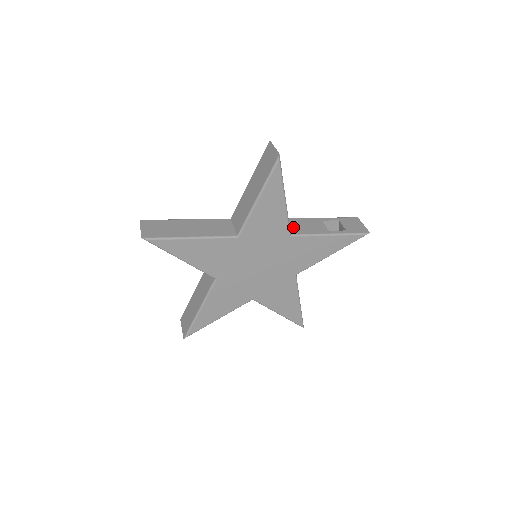
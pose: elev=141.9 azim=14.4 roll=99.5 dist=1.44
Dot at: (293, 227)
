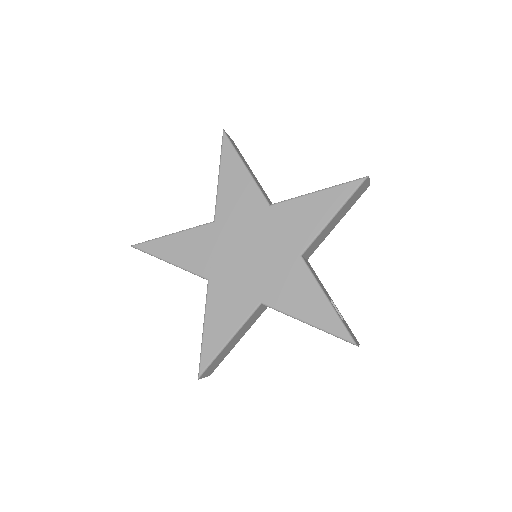
Dot at: (308, 264)
